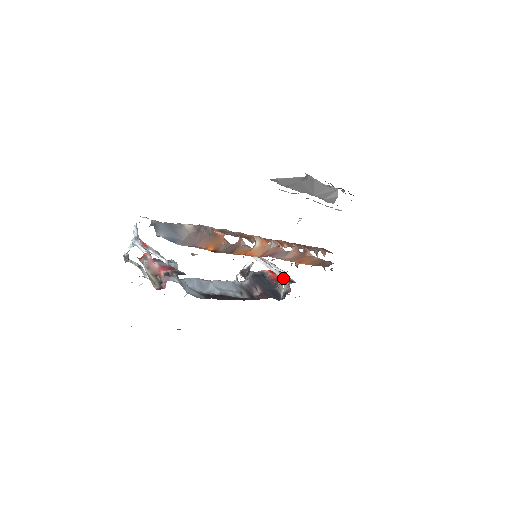
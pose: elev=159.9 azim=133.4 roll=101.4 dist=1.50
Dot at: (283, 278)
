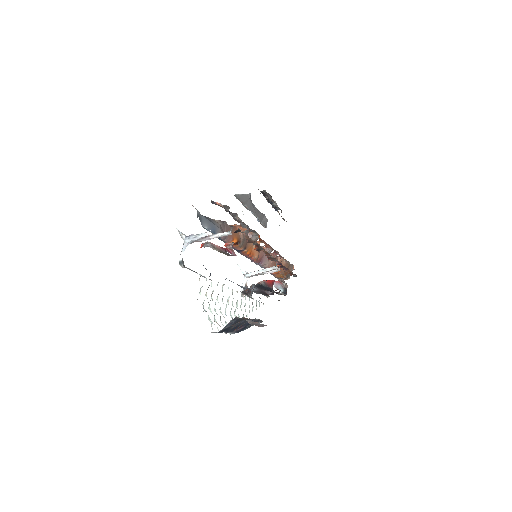
Dot at: (274, 284)
